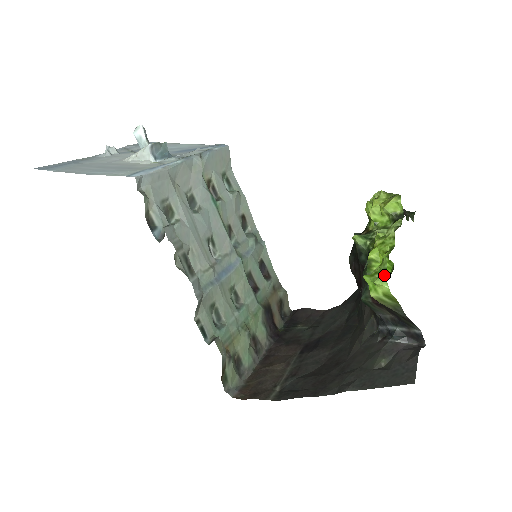
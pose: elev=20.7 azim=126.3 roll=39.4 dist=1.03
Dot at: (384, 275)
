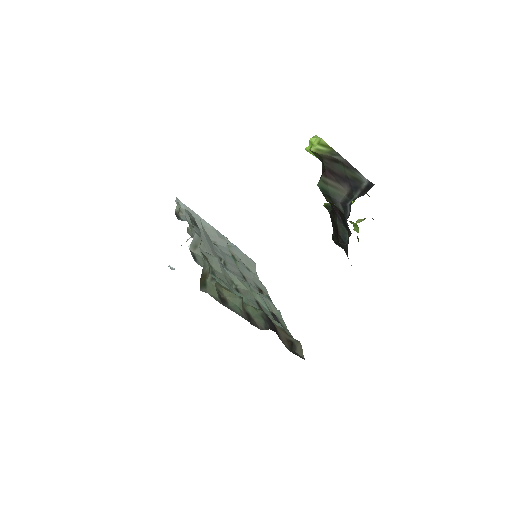
Dot at: (315, 135)
